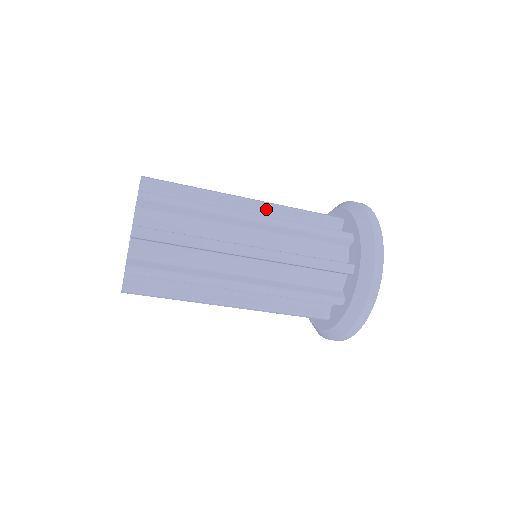
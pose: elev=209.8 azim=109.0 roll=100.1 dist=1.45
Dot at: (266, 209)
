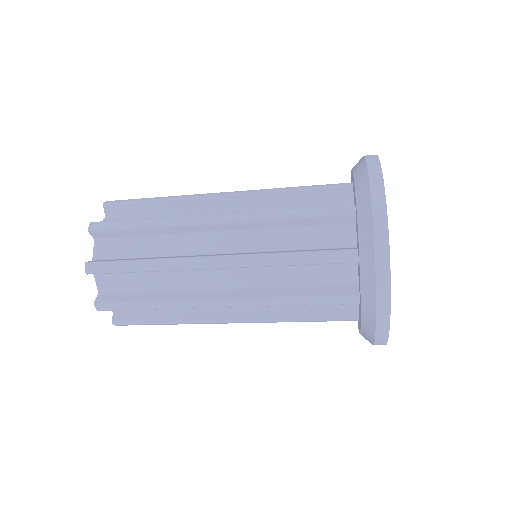
Dot at: occluded
